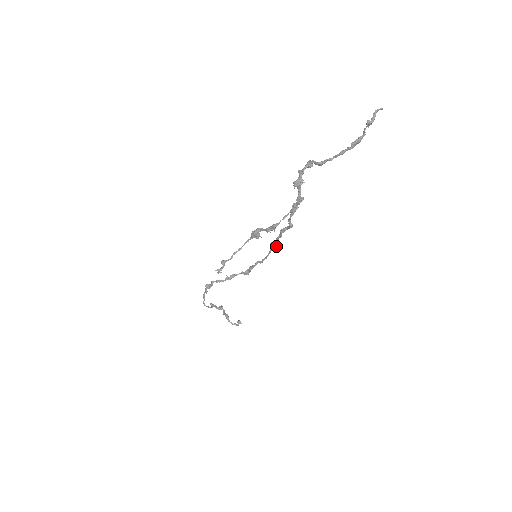
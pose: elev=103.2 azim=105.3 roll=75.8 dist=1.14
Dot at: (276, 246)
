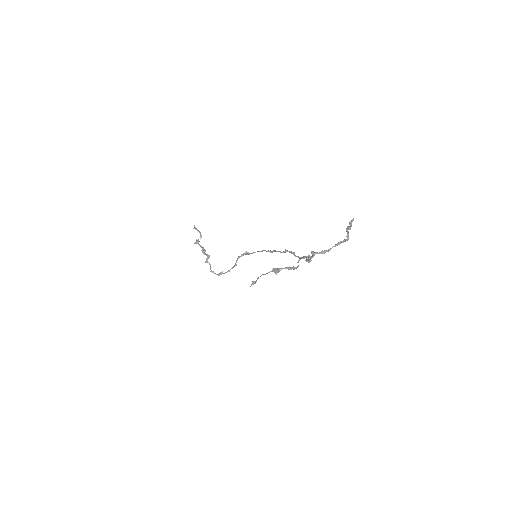
Dot at: (274, 251)
